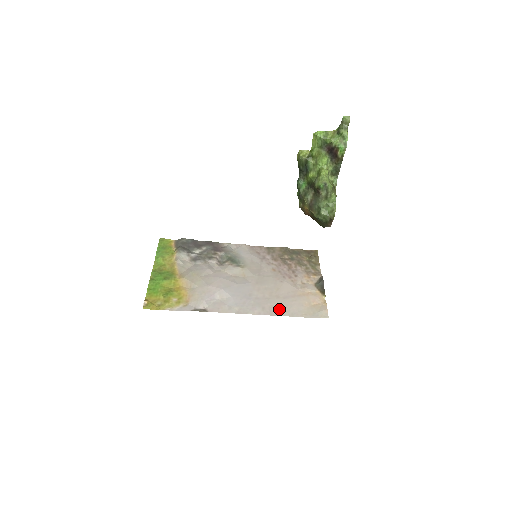
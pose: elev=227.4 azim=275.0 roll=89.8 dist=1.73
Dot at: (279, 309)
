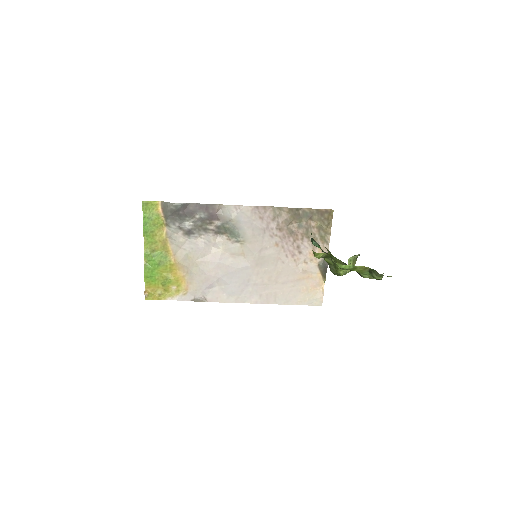
Dot at: (276, 297)
